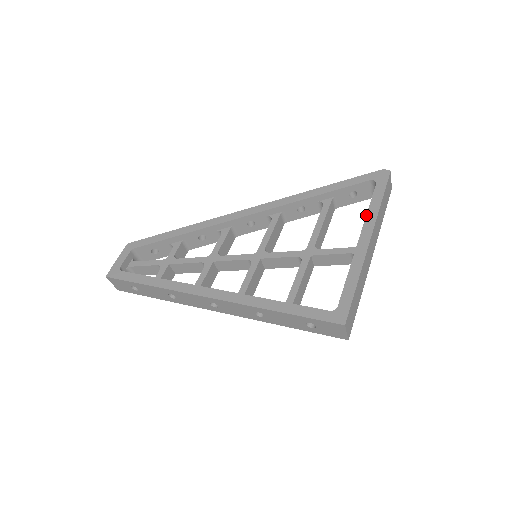
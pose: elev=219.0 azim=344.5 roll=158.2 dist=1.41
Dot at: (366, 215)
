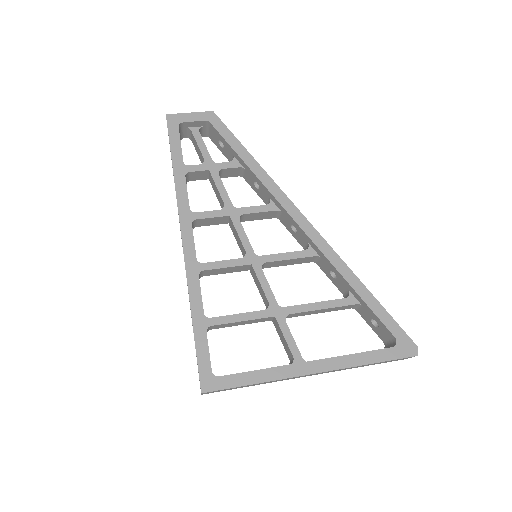
Dot at: (344, 355)
